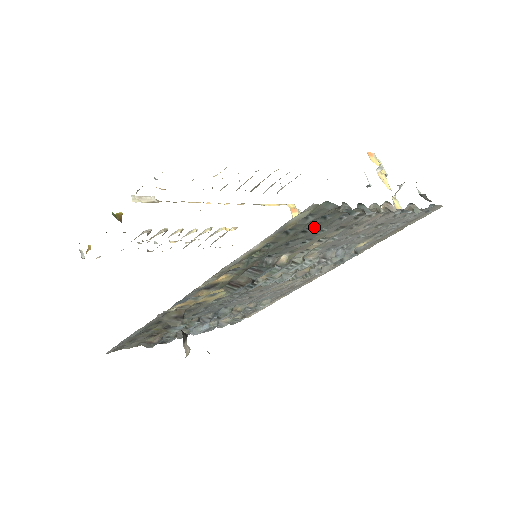
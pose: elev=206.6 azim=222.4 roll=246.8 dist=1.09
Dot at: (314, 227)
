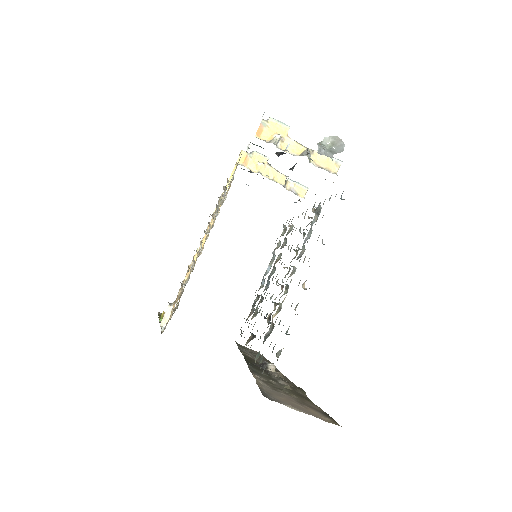
Dot at: occluded
